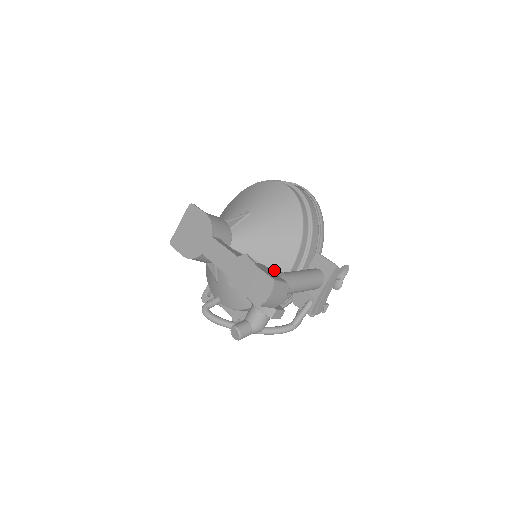
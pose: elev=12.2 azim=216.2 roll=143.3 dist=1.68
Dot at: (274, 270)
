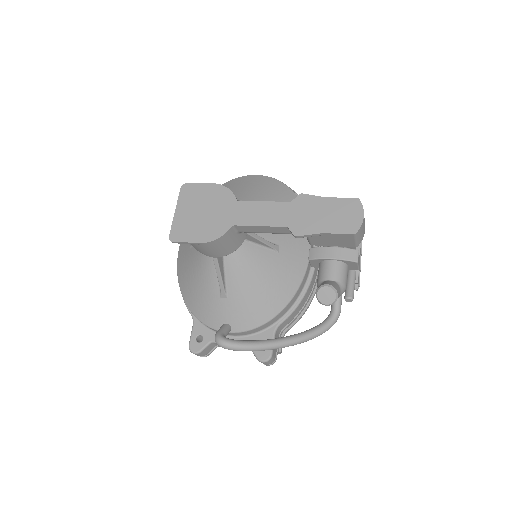
Dot at: (295, 252)
